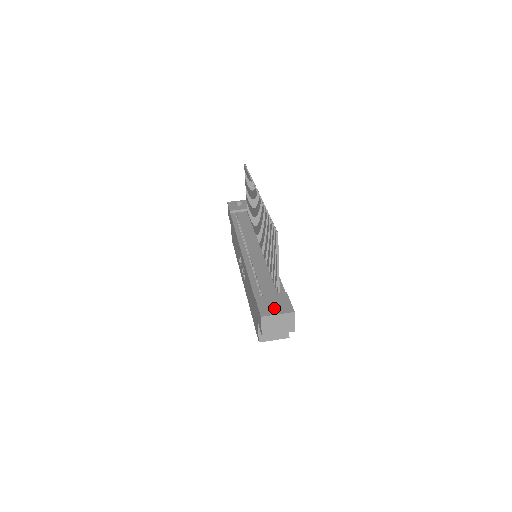
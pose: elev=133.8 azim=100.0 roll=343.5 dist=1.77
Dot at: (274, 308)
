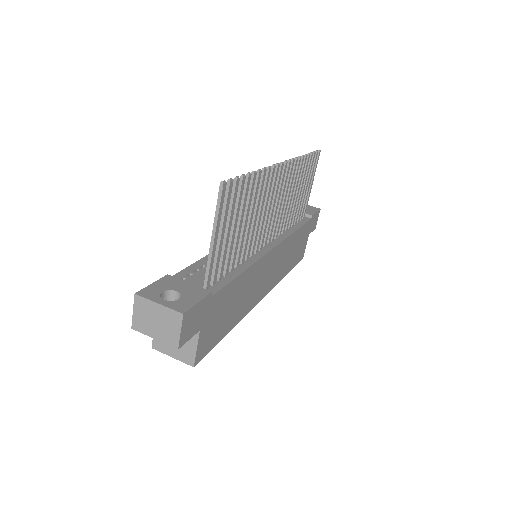
Dot at: occluded
